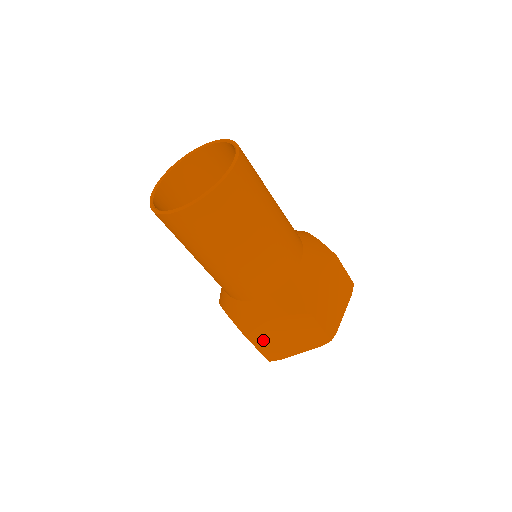
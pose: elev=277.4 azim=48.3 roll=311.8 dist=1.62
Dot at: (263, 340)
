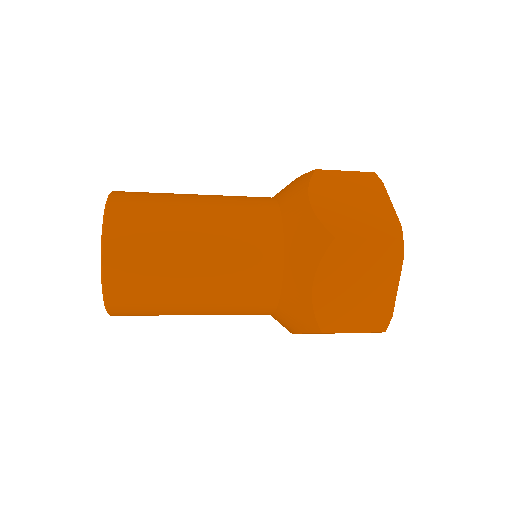
Dot at: occluded
